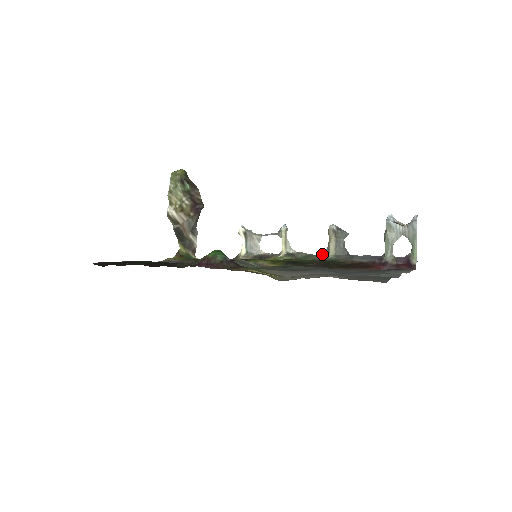
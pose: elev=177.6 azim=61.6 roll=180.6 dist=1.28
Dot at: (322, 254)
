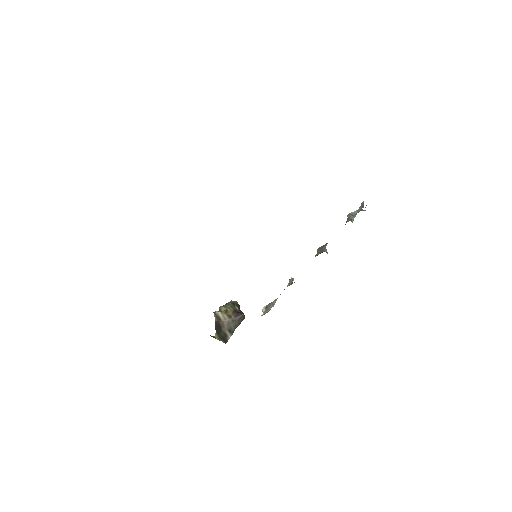
Dot at: occluded
